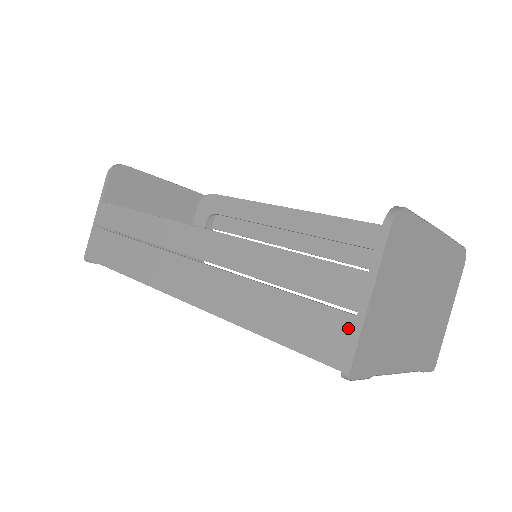
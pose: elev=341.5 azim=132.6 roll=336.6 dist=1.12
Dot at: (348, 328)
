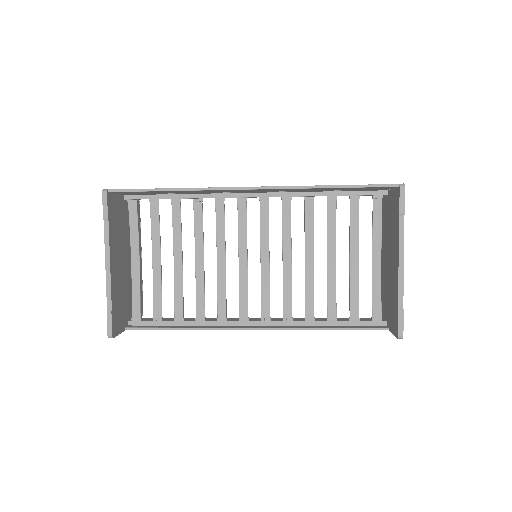
Dot at: occluded
